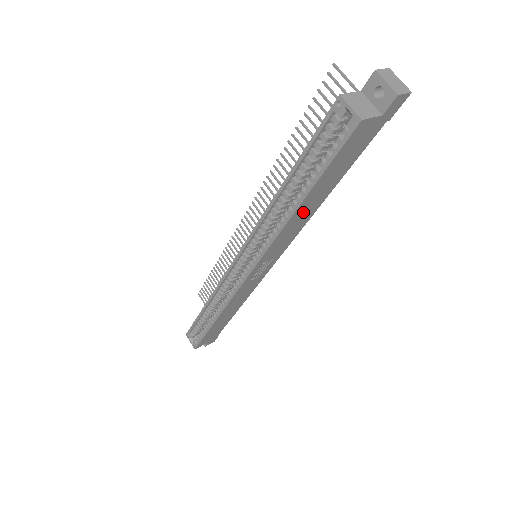
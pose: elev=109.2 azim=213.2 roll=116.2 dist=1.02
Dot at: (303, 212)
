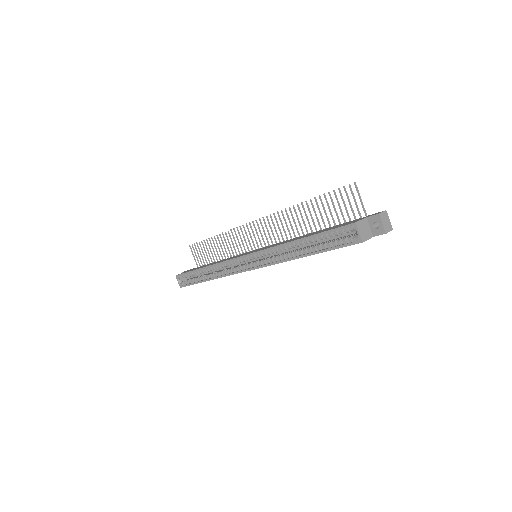
Dot at: occluded
